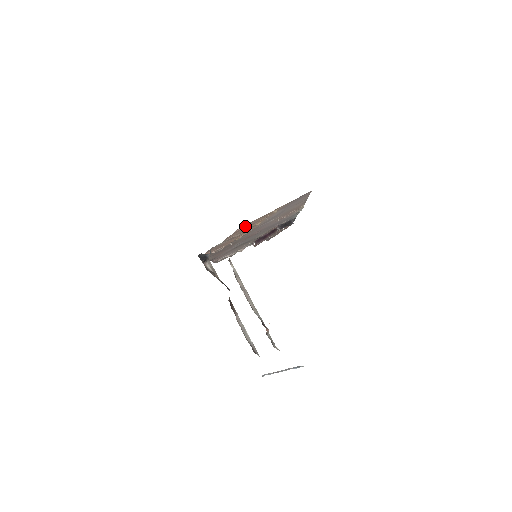
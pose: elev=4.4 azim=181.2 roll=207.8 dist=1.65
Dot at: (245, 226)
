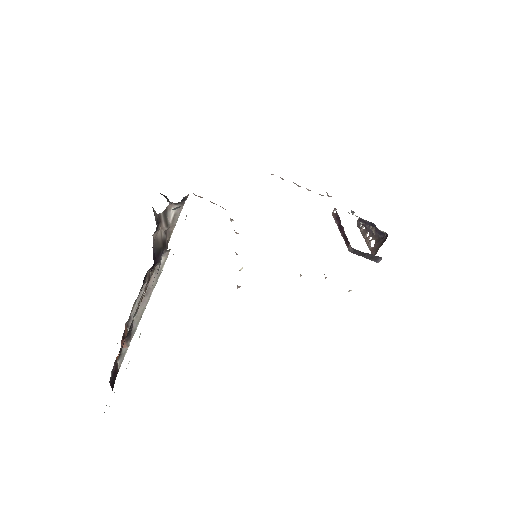
Dot at: occluded
